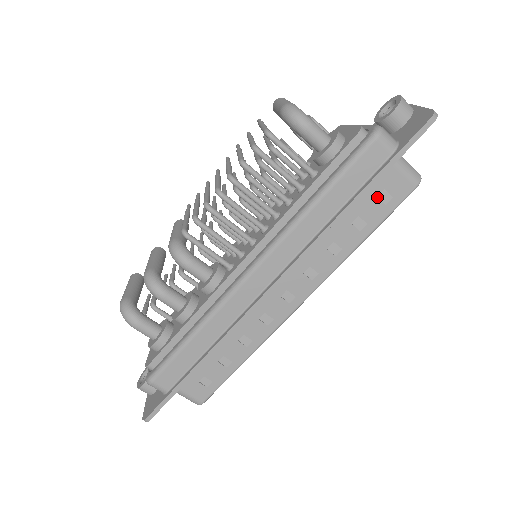
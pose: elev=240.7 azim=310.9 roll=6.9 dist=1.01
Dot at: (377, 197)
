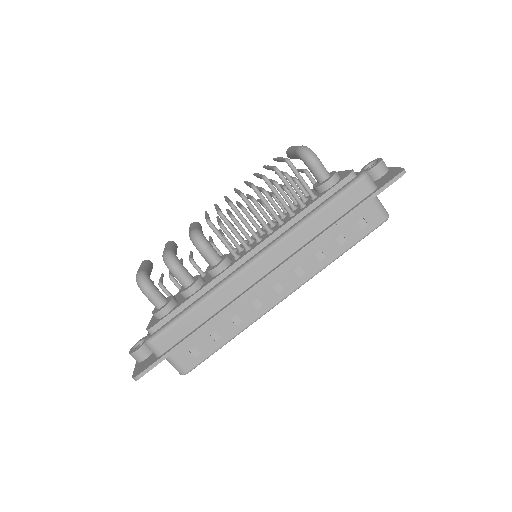
Dot at: (357, 222)
